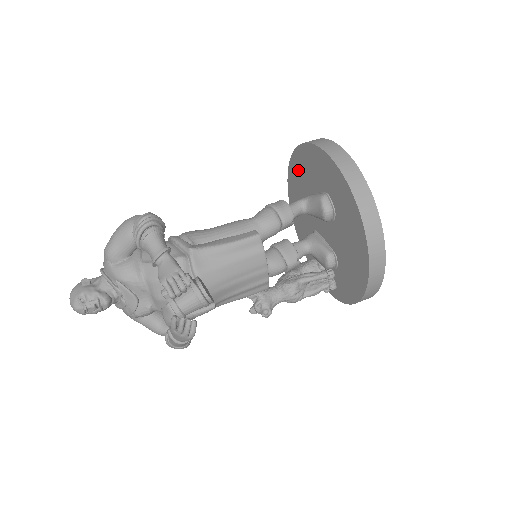
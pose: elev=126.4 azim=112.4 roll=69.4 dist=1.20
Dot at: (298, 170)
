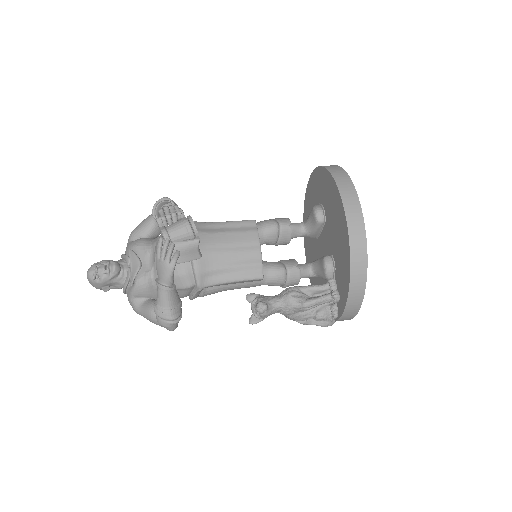
Dot at: occluded
